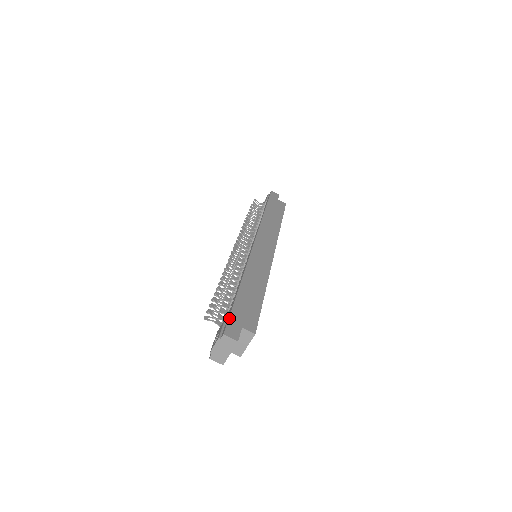
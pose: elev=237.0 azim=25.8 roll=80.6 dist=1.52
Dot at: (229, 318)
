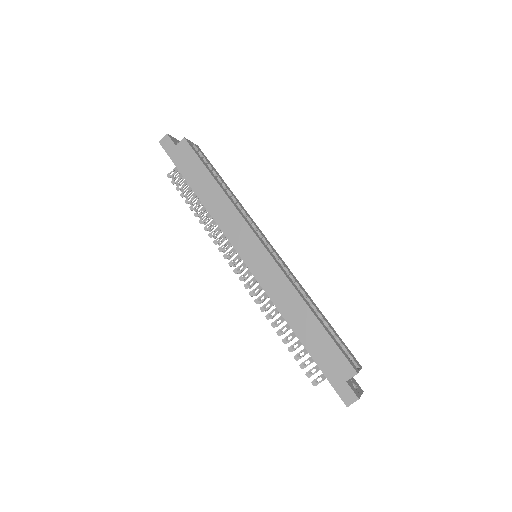
Dot at: (332, 386)
